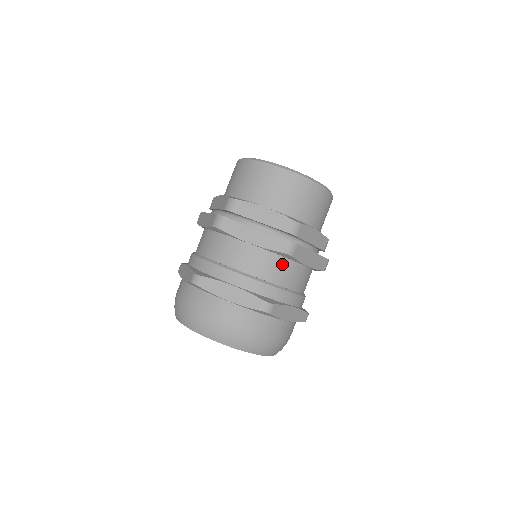
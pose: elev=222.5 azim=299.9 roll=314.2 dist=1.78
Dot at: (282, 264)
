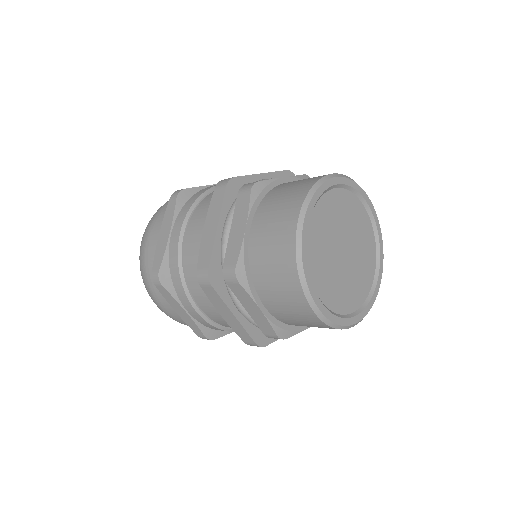
Dot at: occluded
